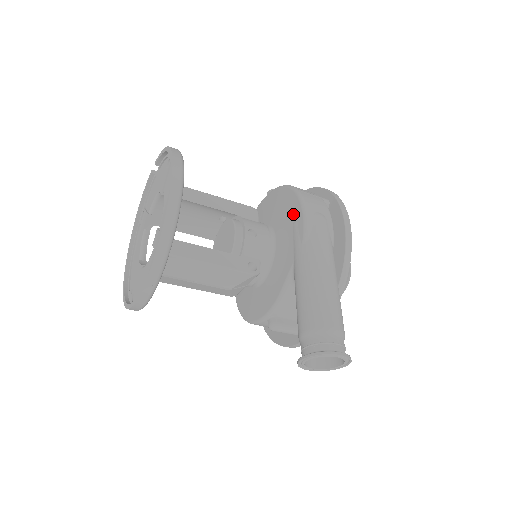
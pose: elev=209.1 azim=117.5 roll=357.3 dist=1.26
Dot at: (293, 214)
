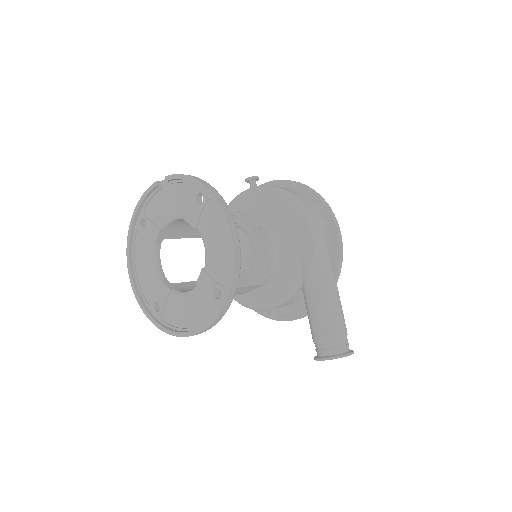
Dot at: (298, 228)
